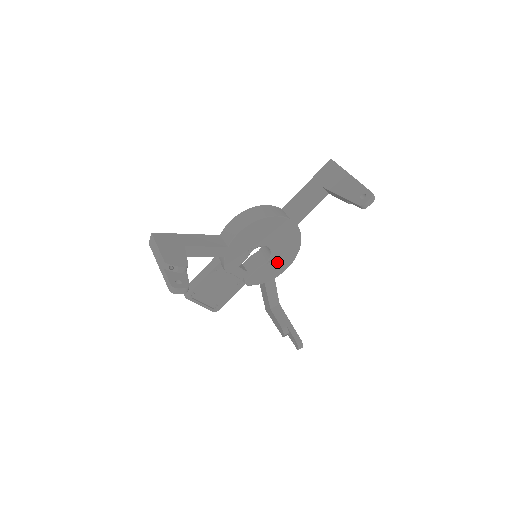
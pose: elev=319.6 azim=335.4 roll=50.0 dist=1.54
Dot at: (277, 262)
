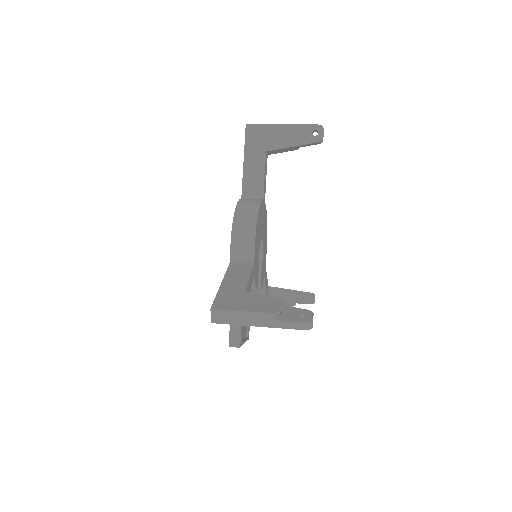
Dot at: (264, 248)
